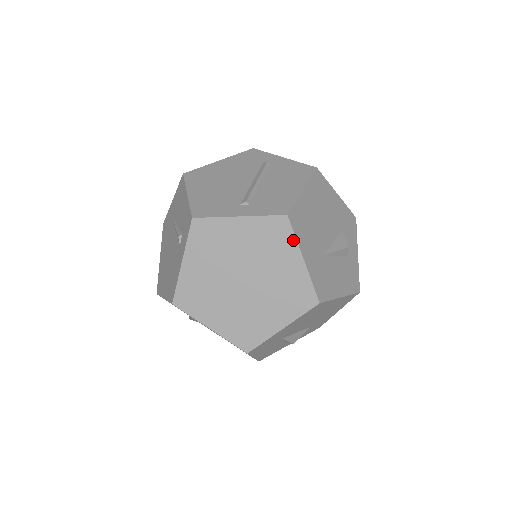
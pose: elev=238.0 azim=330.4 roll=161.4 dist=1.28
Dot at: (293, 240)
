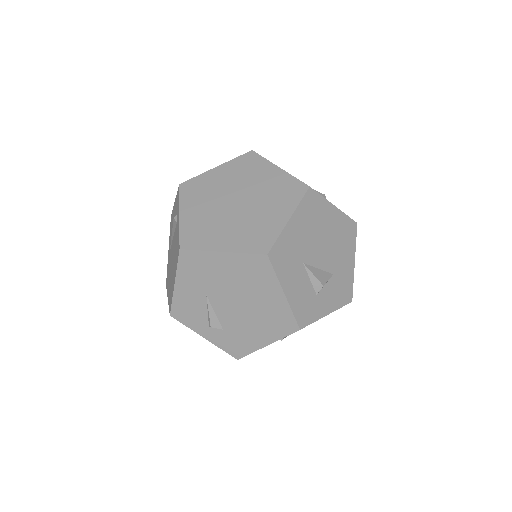
Dot at: (264, 161)
